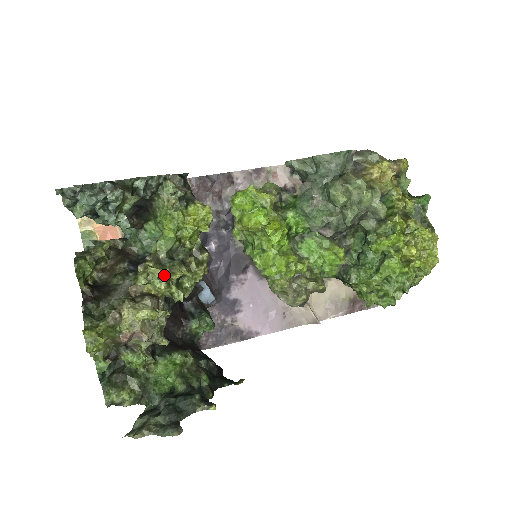
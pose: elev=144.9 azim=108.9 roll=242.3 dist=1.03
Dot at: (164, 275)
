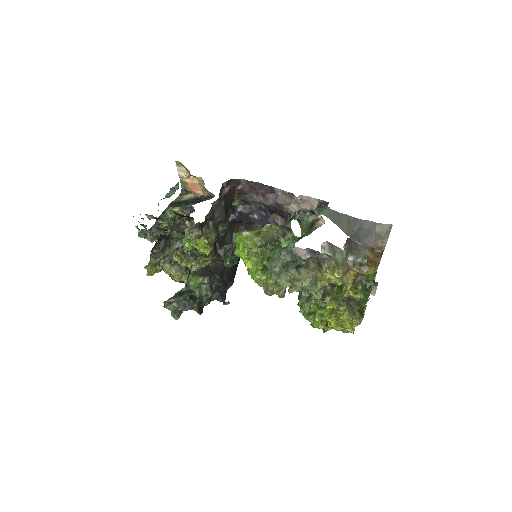
Dot at: (183, 263)
